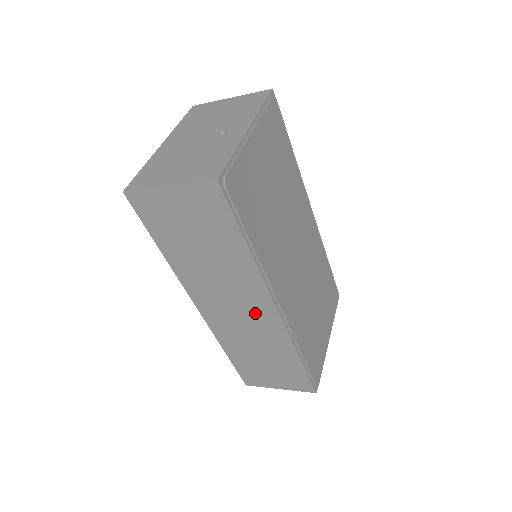
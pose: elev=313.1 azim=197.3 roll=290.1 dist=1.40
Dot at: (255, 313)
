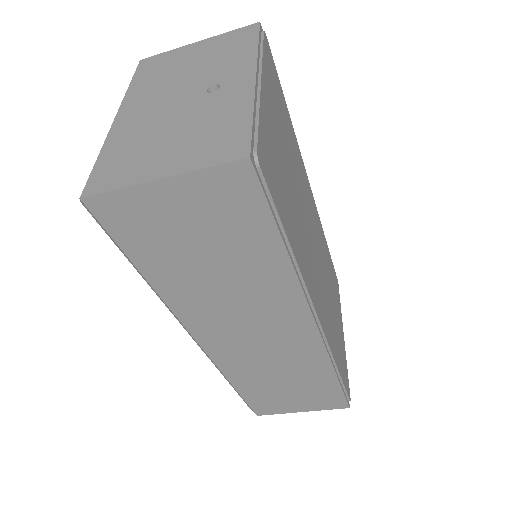
Dot at: (283, 335)
